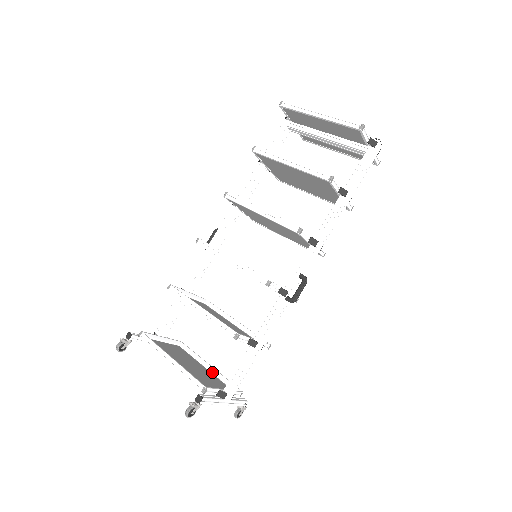
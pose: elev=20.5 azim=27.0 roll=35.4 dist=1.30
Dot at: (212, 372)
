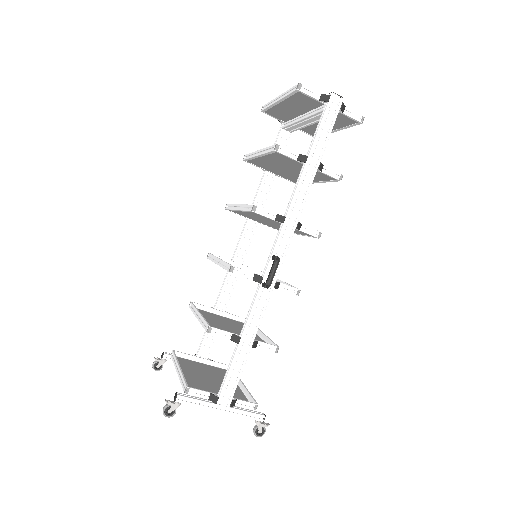
Dot at: (241, 389)
